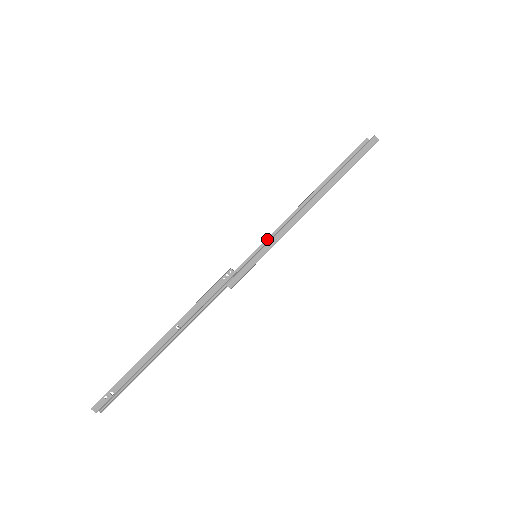
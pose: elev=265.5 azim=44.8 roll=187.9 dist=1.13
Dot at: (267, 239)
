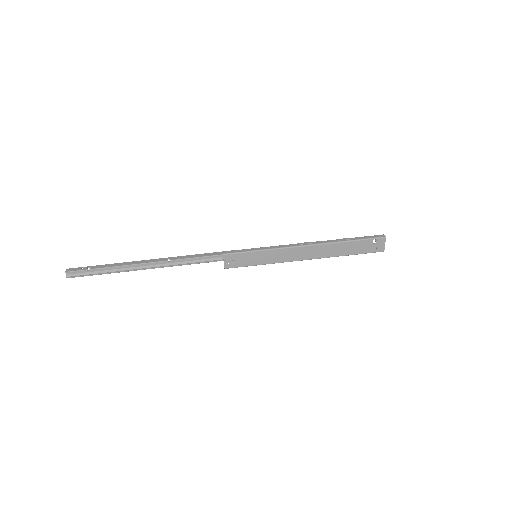
Dot at: (272, 261)
